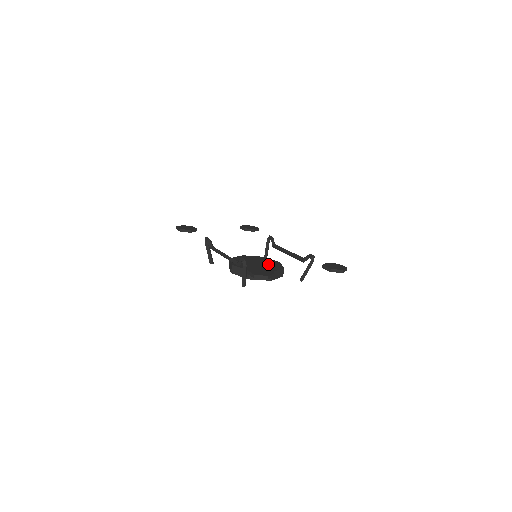
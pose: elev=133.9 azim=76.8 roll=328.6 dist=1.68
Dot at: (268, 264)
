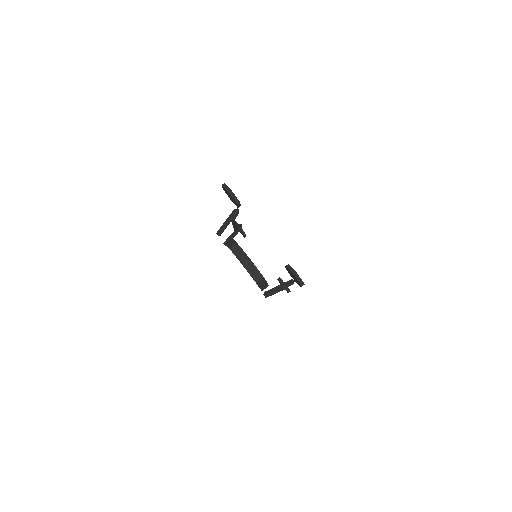
Dot at: occluded
